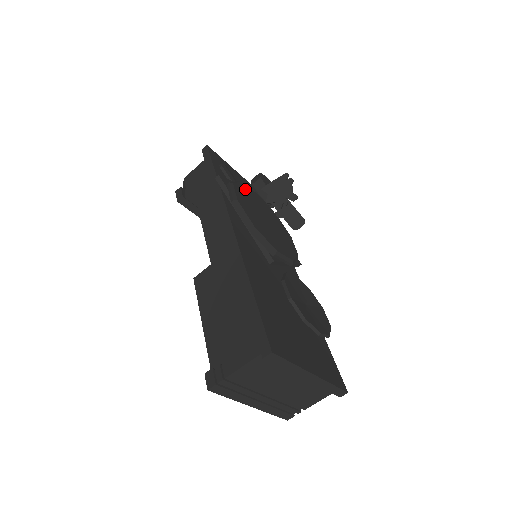
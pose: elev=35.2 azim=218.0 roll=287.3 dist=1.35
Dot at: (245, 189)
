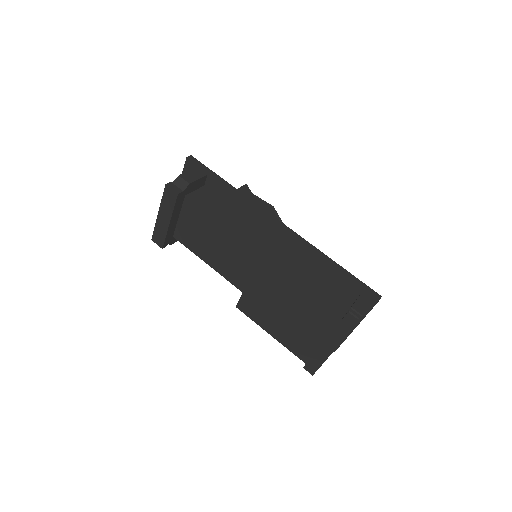
Dot at: occluded
